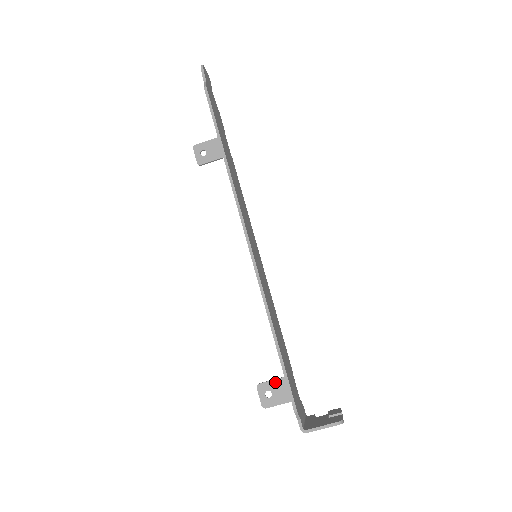
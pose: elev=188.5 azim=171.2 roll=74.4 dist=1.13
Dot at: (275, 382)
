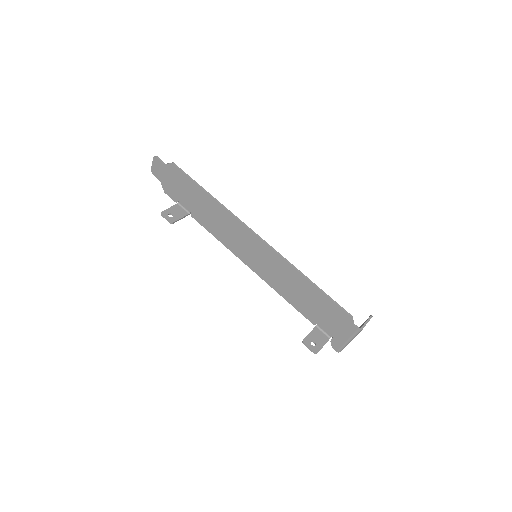
Dot at: (311, 334)
